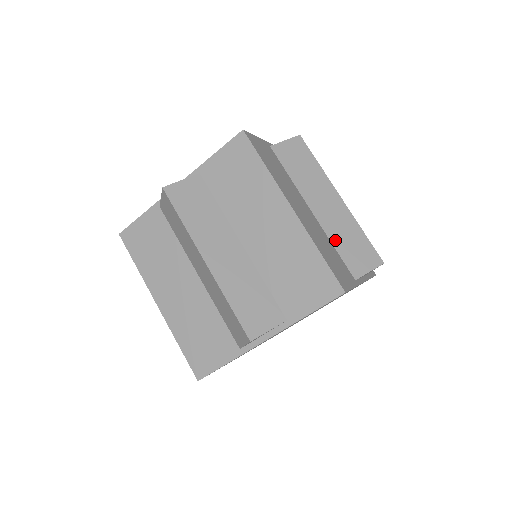
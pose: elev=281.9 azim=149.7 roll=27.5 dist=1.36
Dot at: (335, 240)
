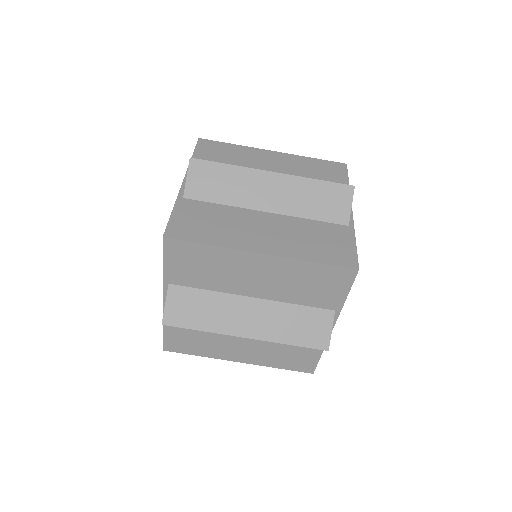
Dot at: (305, 213)
